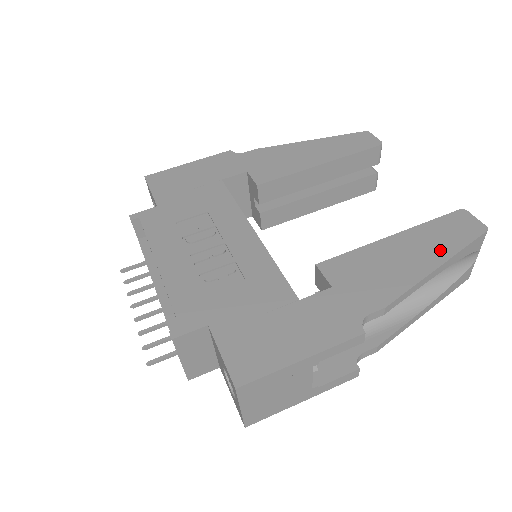
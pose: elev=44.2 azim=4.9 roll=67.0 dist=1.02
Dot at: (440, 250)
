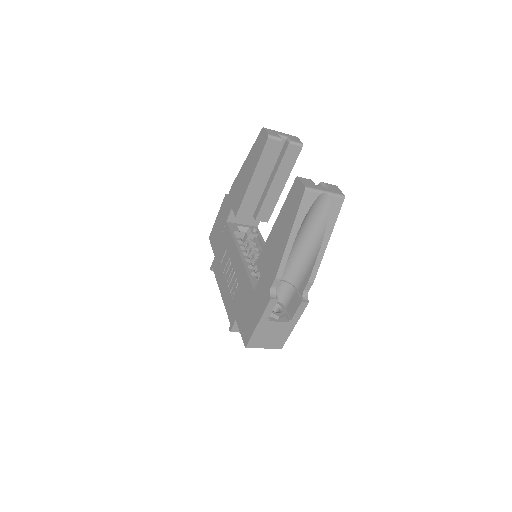
Dot at: (289, 222)
